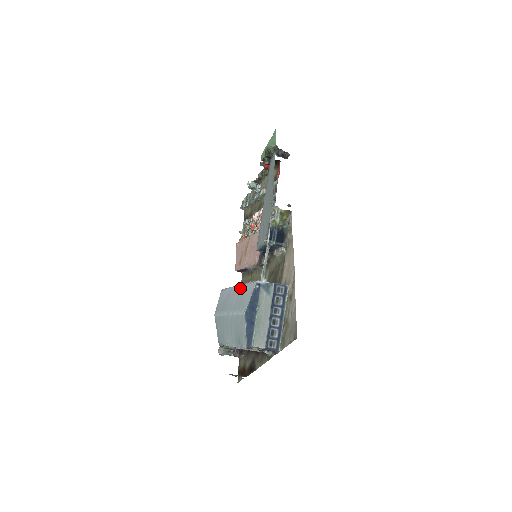
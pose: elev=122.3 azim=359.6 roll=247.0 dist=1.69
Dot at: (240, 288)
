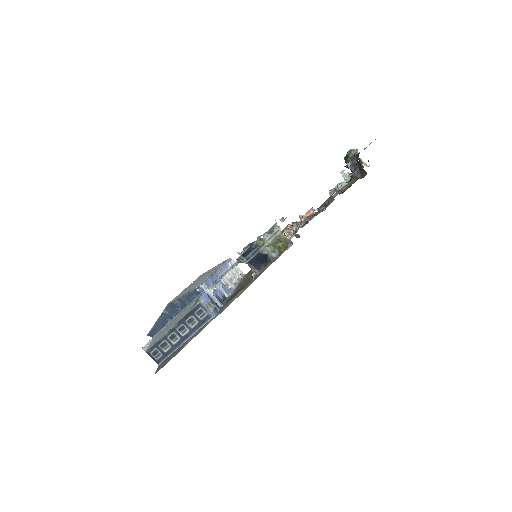
Dot at: (209, 275)
